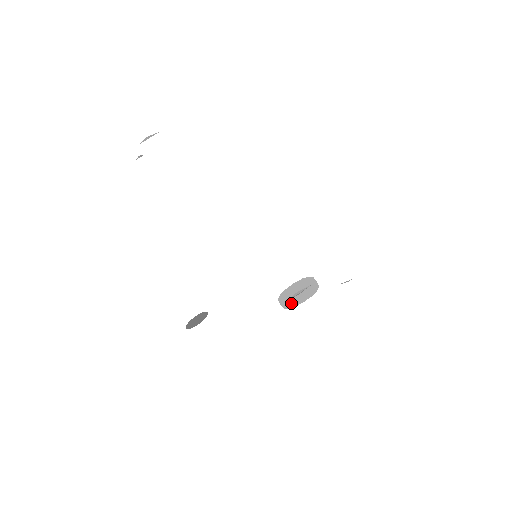
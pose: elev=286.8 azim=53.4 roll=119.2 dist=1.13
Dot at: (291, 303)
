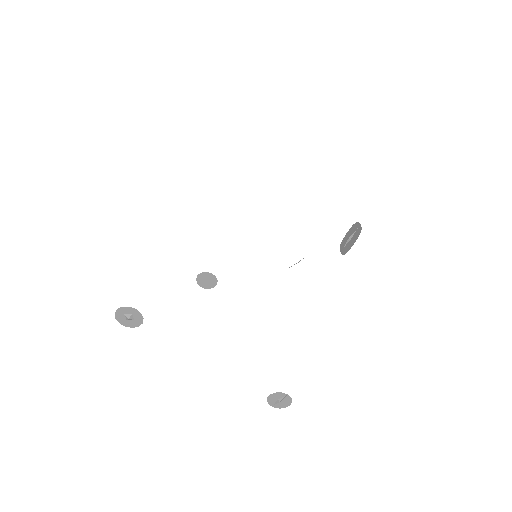
Dot at: occluded
